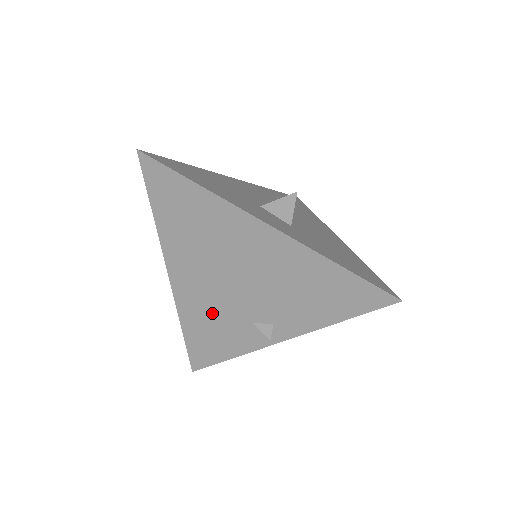
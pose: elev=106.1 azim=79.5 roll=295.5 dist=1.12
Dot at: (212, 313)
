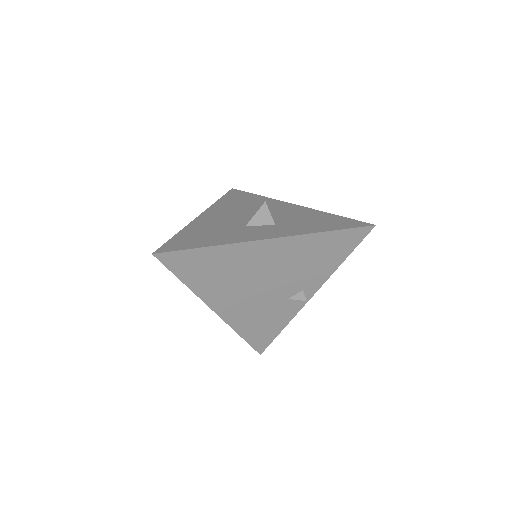
Dot at: (257, 312)
